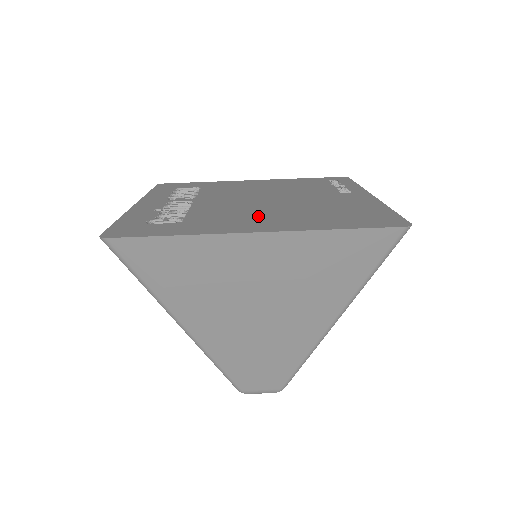
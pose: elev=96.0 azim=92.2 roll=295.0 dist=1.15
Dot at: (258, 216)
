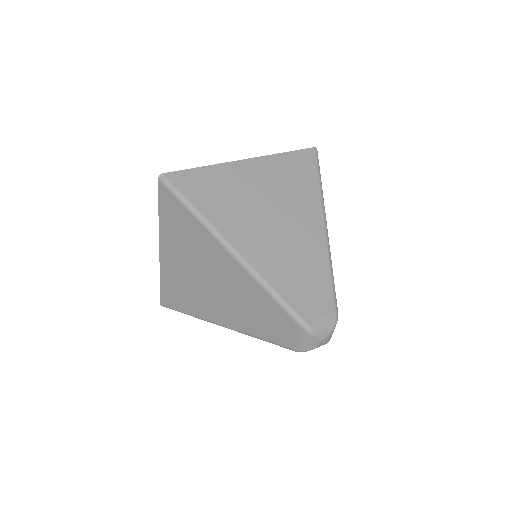
Dot at: occluded
